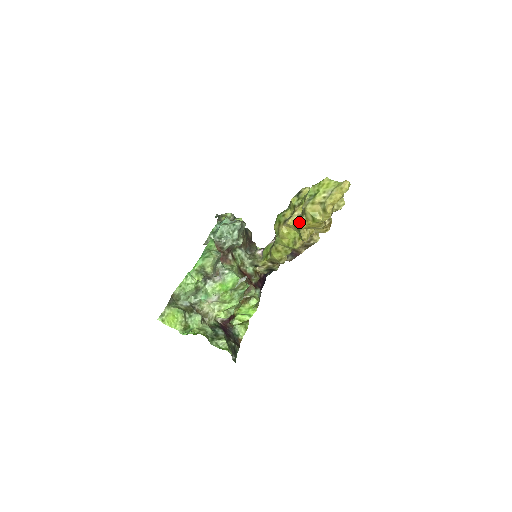
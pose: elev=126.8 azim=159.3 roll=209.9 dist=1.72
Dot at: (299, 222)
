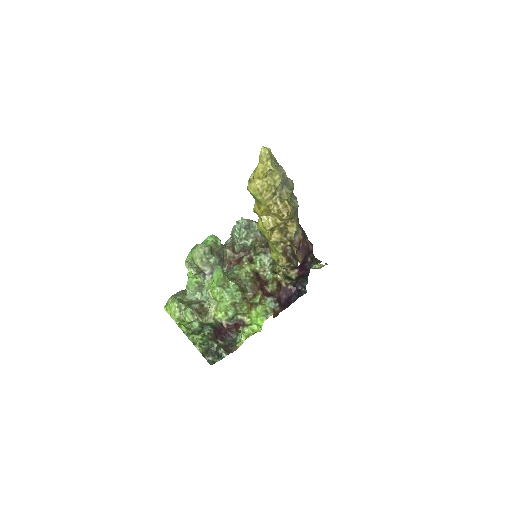
Dot at: (254, 207)
